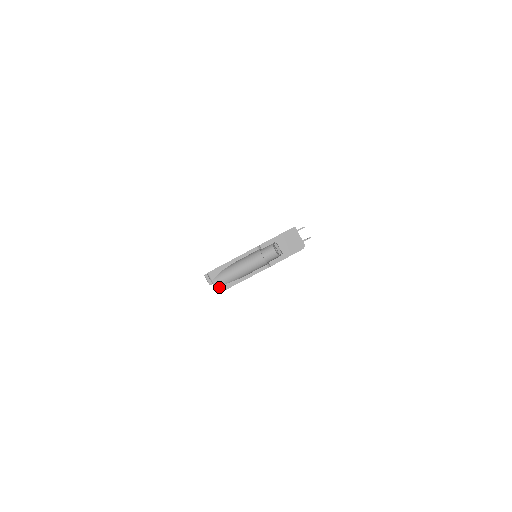
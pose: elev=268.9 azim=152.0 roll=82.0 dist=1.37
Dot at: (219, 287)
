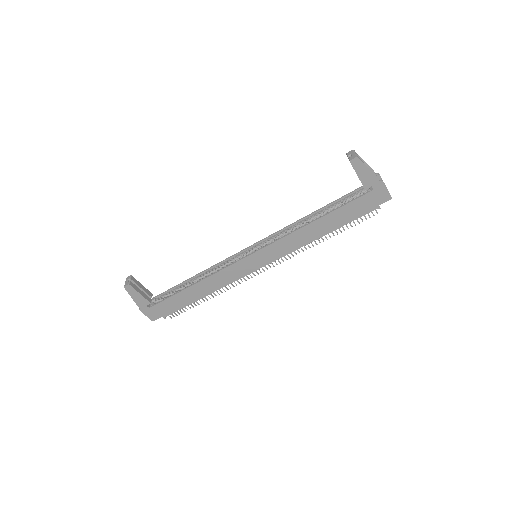
Dot at: (358, 157)
